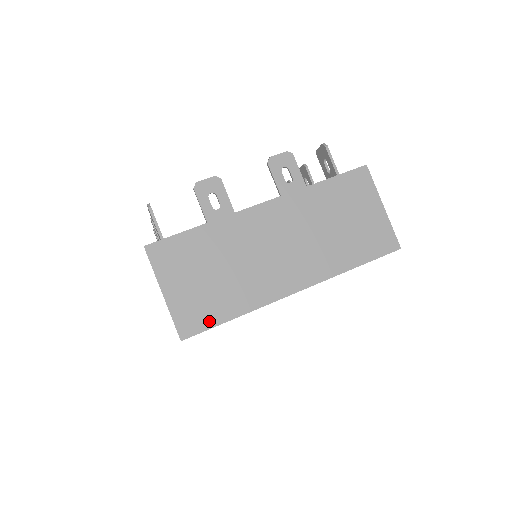
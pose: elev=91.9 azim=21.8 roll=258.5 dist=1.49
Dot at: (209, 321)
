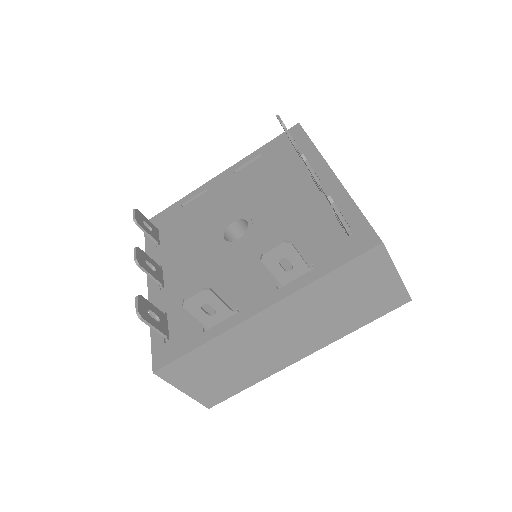
Dot at: (229, 394)
